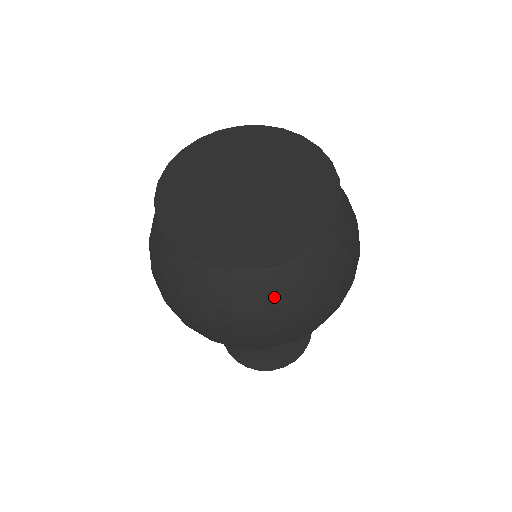
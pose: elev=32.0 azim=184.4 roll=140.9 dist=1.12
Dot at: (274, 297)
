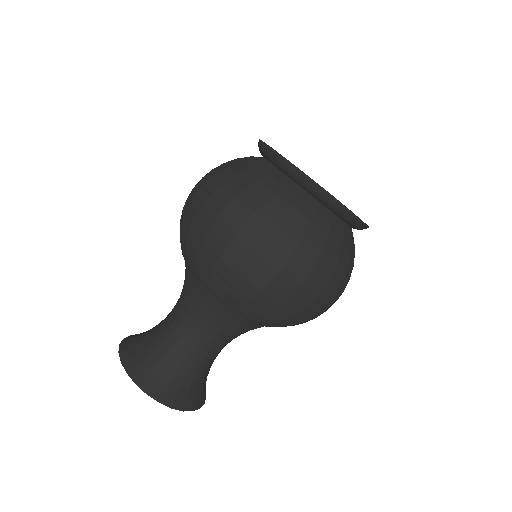
Dot at: (266, 189)
